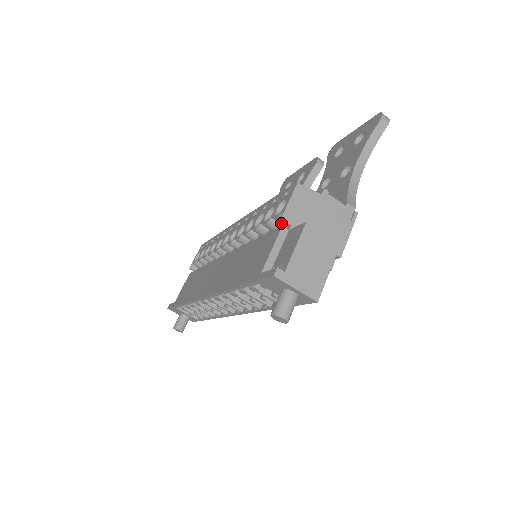
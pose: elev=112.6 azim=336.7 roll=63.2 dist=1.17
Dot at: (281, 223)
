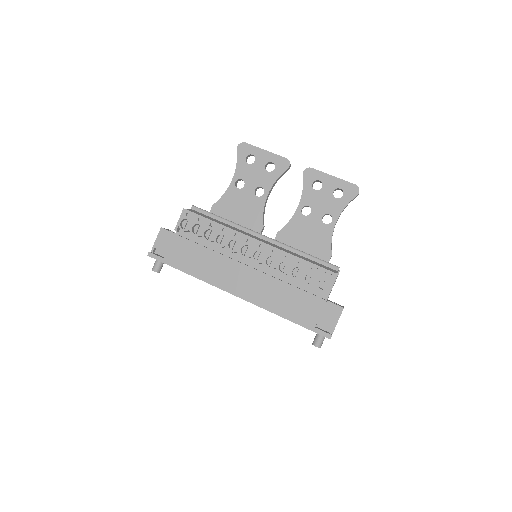
Dot at: (319, 290)
